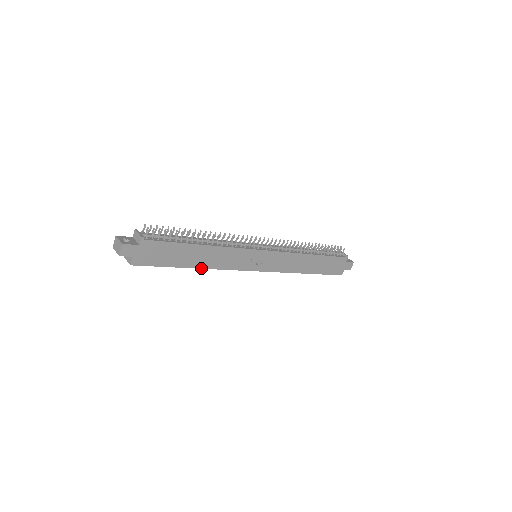
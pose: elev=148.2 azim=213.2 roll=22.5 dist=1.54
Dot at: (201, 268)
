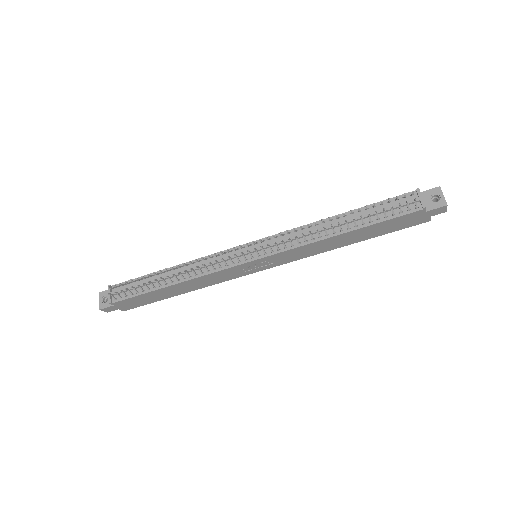
Dot at: occluded
